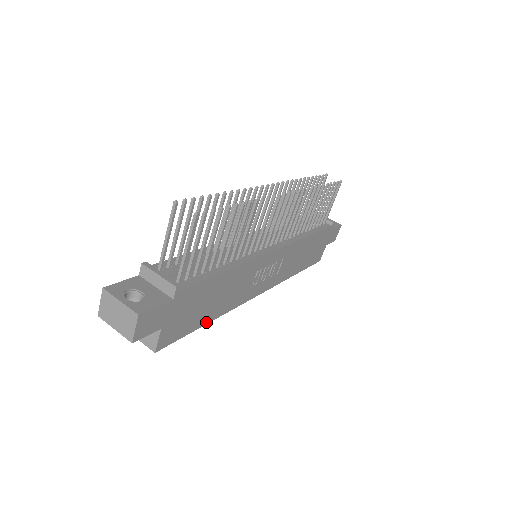
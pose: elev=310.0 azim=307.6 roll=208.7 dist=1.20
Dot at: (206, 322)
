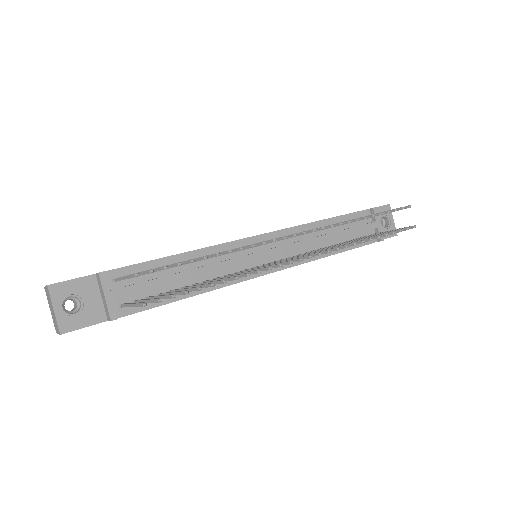
Dot at: occluded
